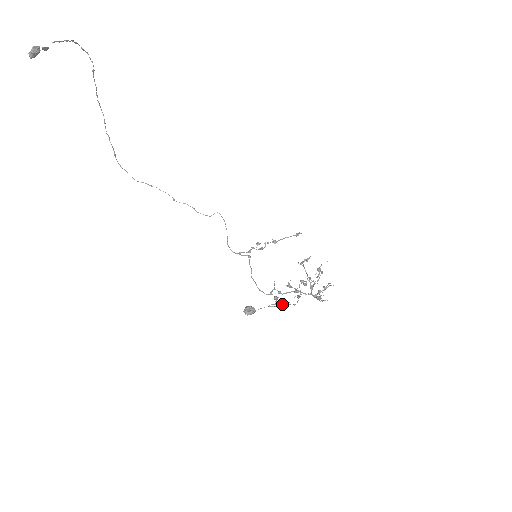
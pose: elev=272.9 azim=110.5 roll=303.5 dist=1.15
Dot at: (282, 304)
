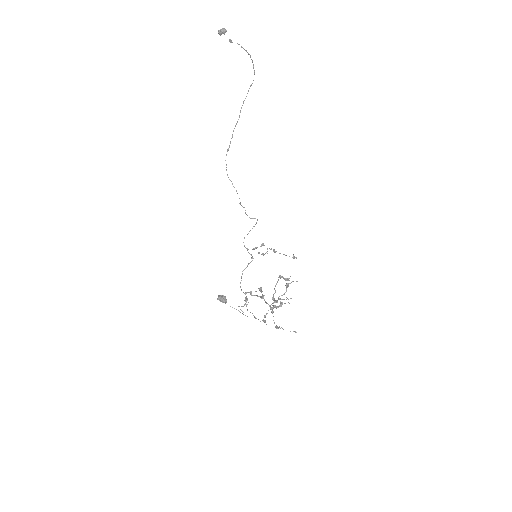
Dot at: occluded
